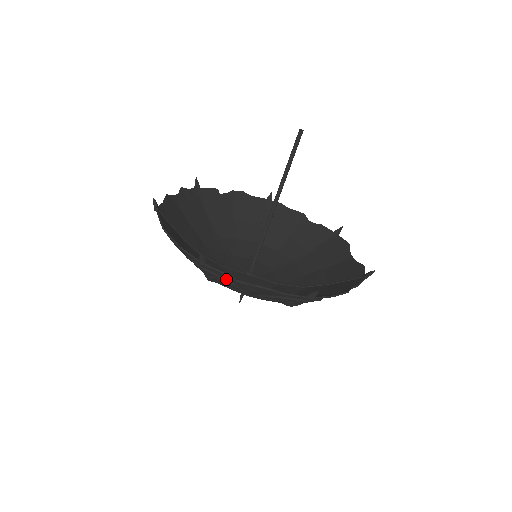
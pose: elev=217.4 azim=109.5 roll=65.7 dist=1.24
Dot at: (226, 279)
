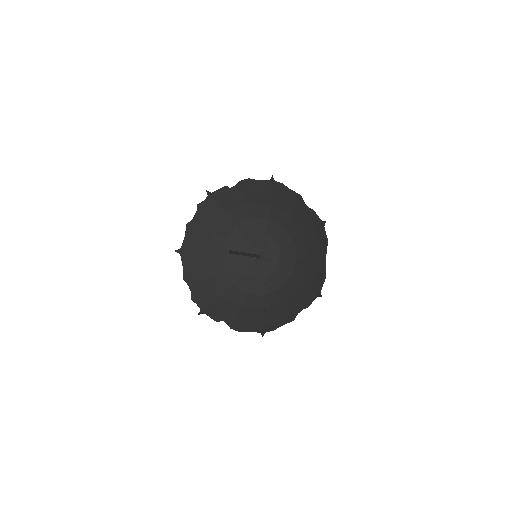
Dot at: (219, 315)
